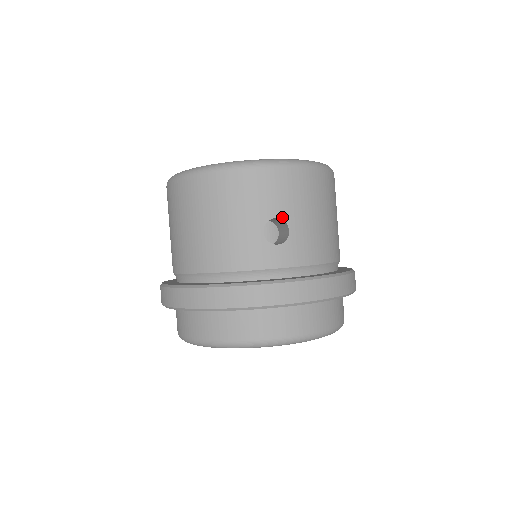
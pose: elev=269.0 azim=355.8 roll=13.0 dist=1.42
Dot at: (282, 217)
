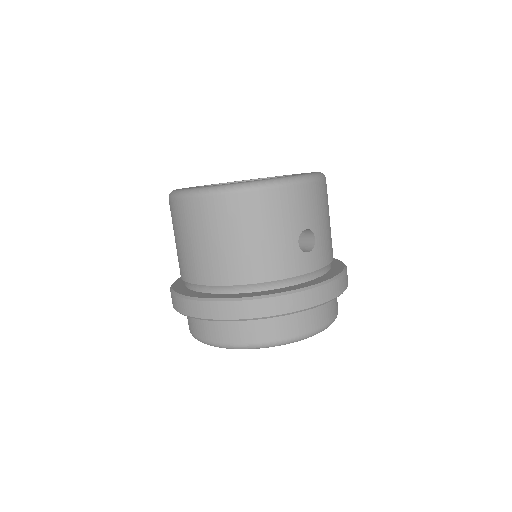
Dot at: (310, 228)
